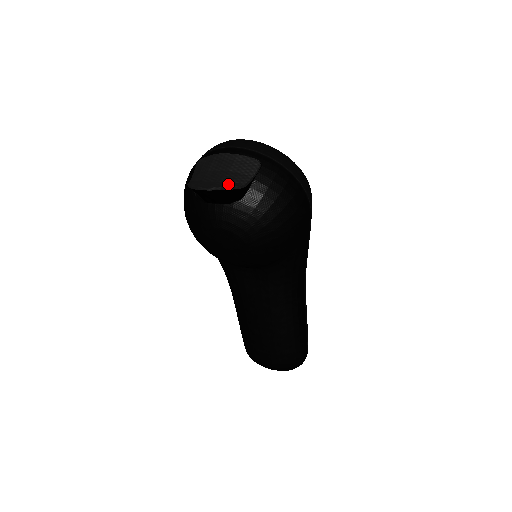
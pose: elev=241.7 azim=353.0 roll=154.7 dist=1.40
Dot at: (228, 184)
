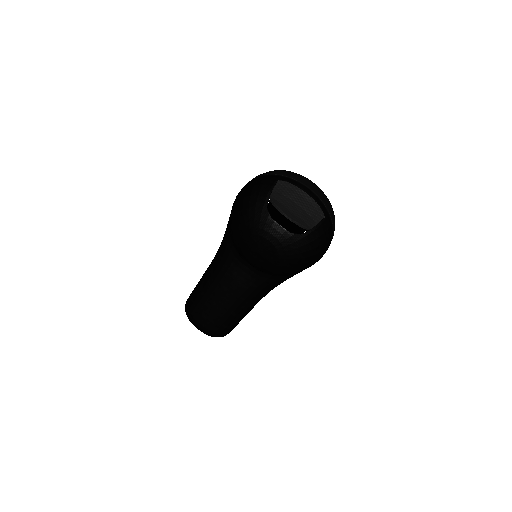
Dot at: (304, 223)
